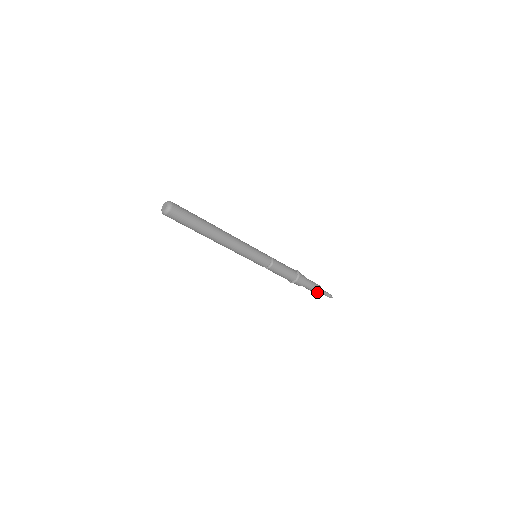
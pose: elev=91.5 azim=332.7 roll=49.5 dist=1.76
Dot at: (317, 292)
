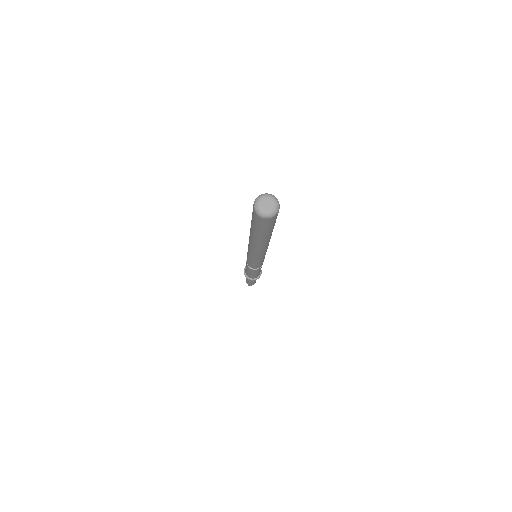
Dot at: (254, 283)
